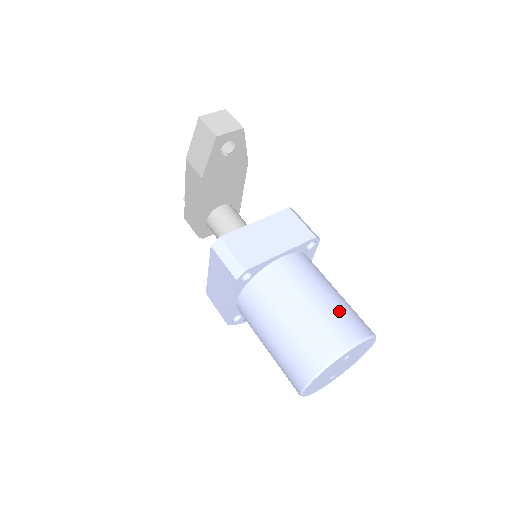
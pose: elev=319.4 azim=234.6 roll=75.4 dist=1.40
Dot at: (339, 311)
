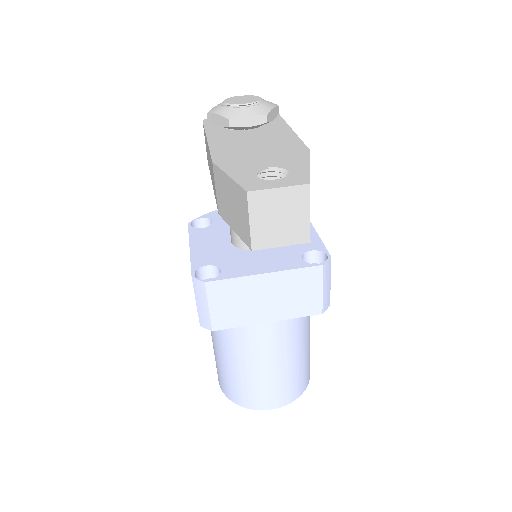
Dot at: (284, 381)
